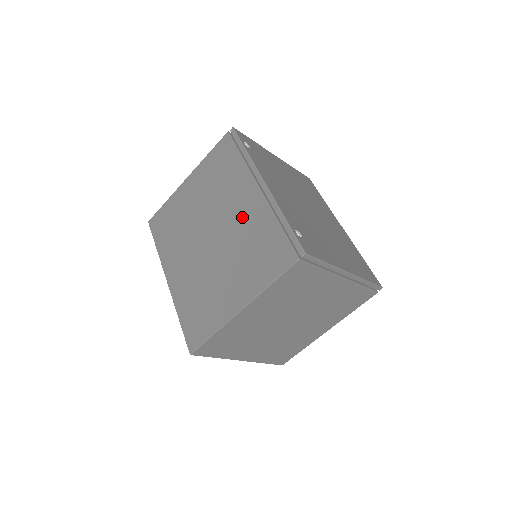
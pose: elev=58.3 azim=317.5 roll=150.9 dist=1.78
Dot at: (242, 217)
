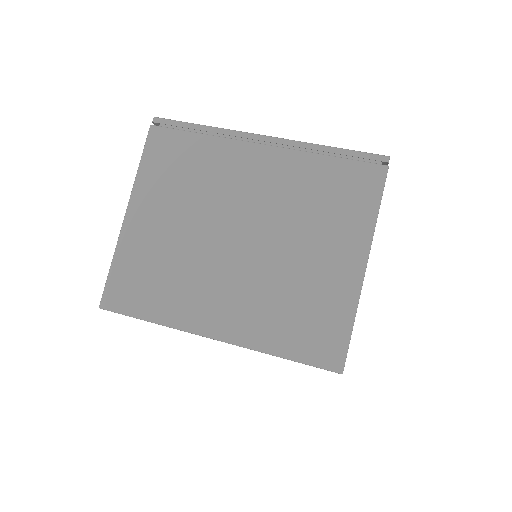
Dot at: (269, 186)
